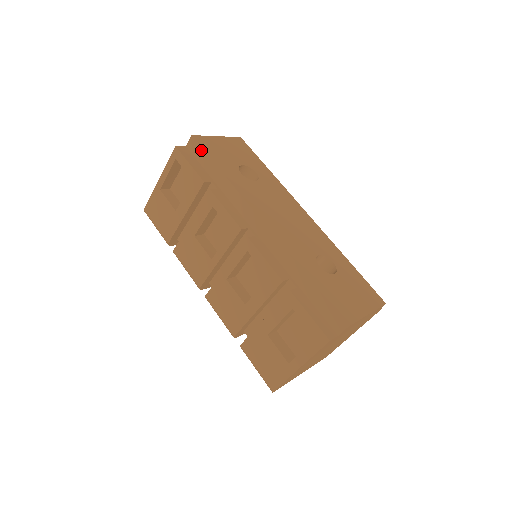
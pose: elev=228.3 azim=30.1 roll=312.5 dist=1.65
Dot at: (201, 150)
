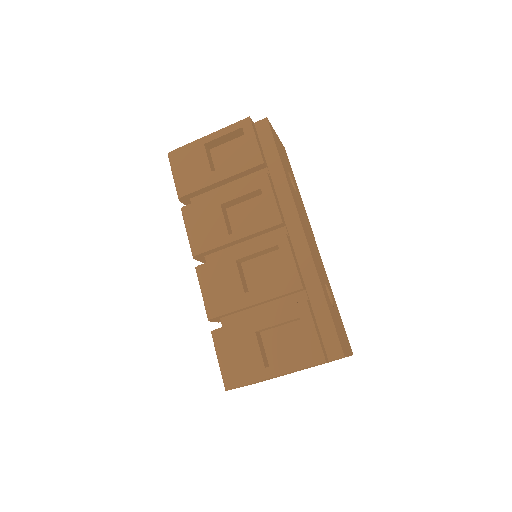
Dot at: (270, 135)
